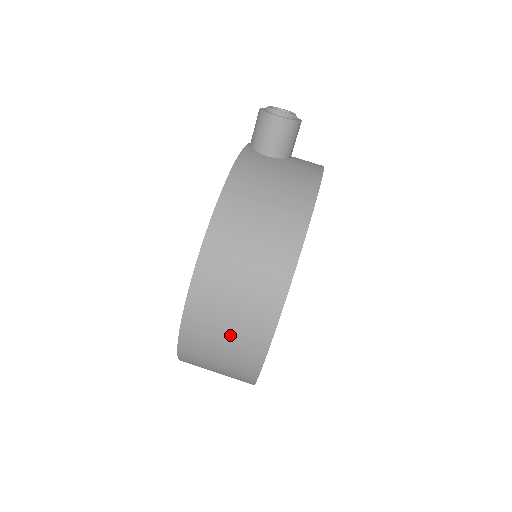
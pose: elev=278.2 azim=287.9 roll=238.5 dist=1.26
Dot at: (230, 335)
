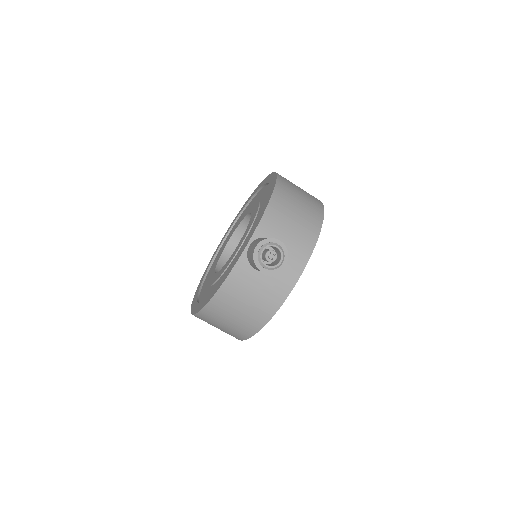
Dot at: occluded
